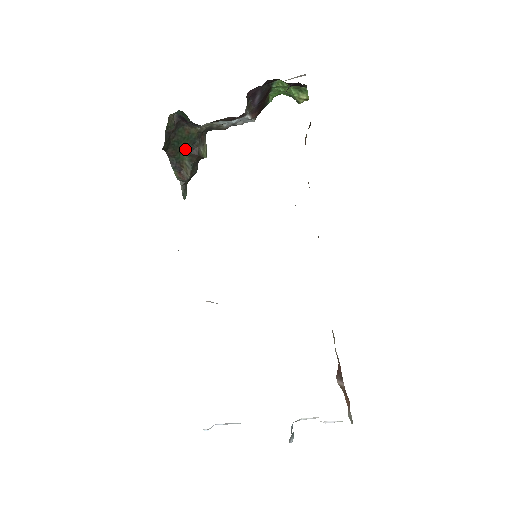
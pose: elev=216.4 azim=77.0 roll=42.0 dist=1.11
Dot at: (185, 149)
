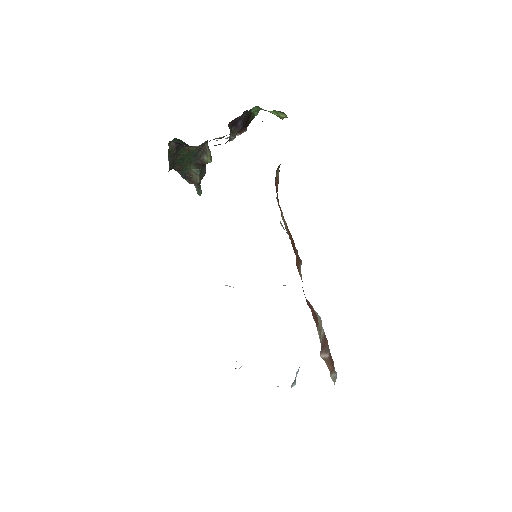
Dot at: (190, 162)
